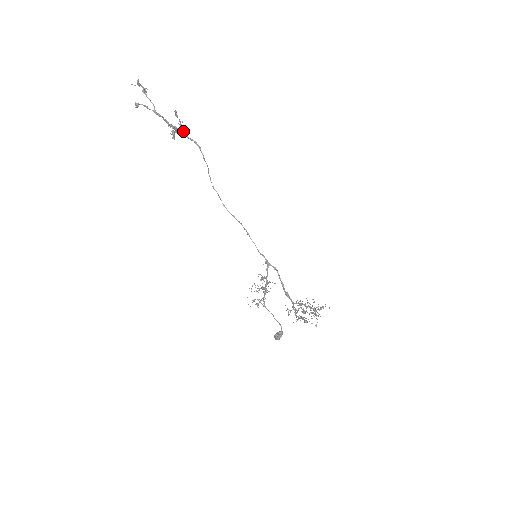
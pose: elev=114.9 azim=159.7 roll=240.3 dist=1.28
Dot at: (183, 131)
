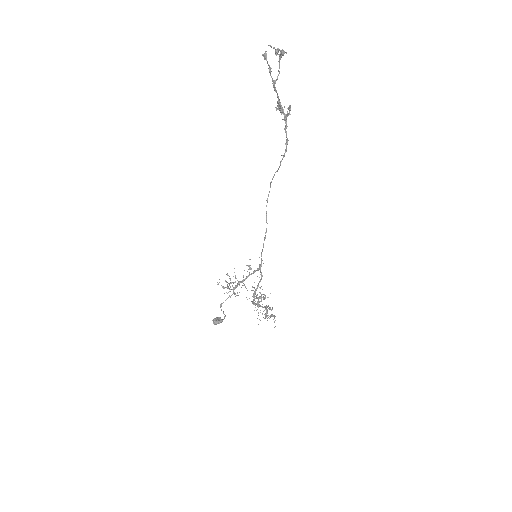
Dot at: (286, 120)
